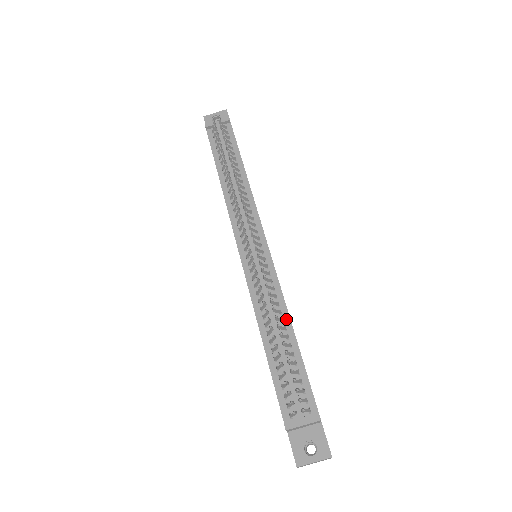
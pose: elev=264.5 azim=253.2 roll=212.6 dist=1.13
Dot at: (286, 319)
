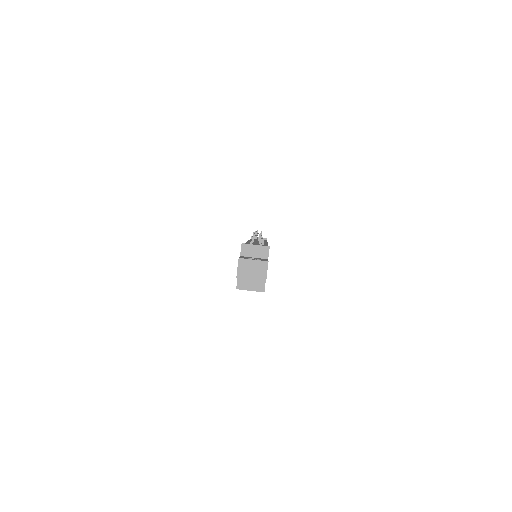
Dot at: occluded
